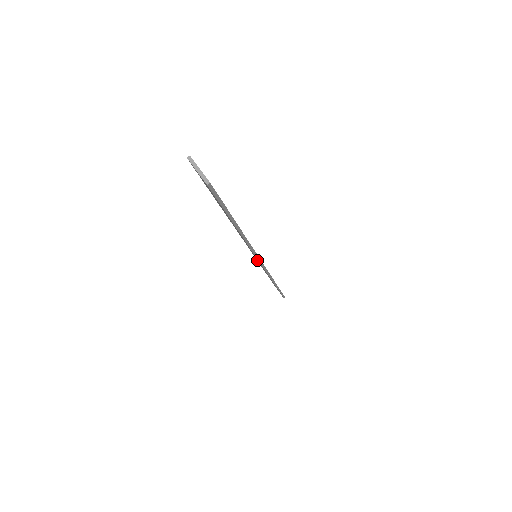
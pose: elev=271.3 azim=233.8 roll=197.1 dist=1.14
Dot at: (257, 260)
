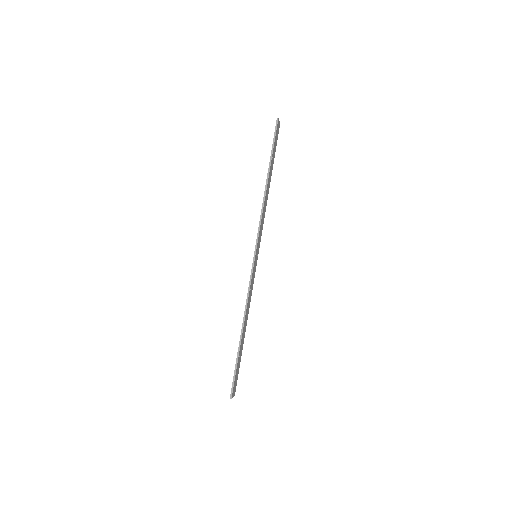
Dot at: occluded
